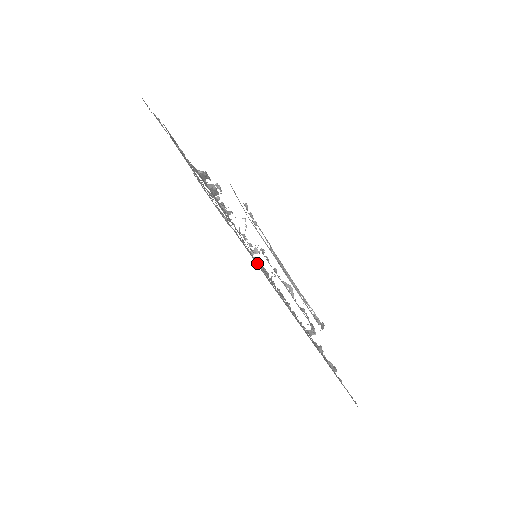
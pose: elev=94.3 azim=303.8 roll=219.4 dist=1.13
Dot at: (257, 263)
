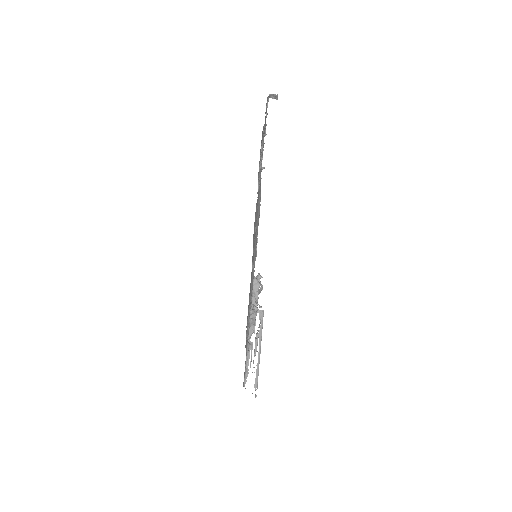
Dot at: occluded
